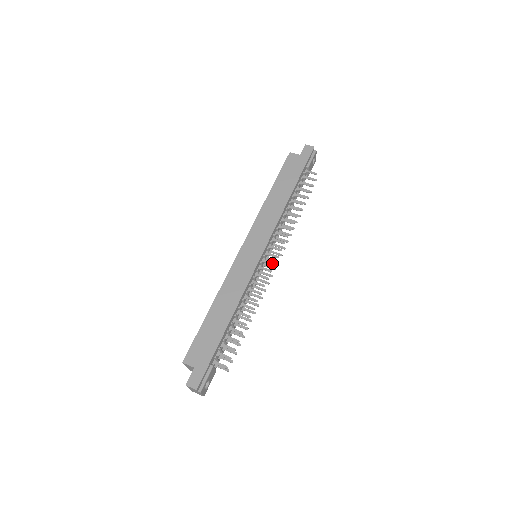
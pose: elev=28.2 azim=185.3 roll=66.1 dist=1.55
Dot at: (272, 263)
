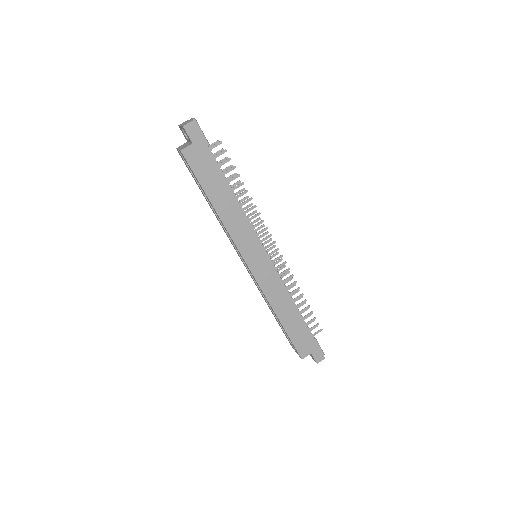
Dot at: (276, 251)
